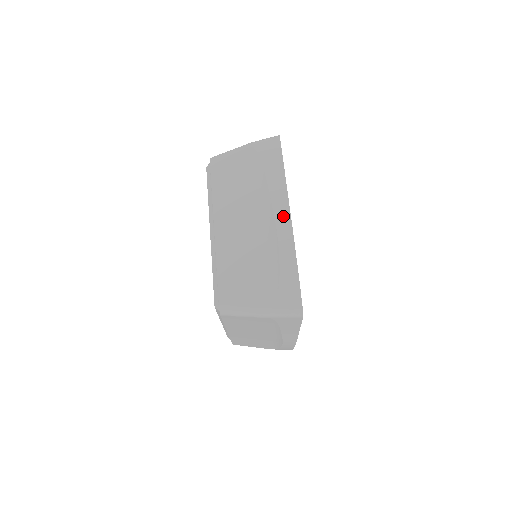
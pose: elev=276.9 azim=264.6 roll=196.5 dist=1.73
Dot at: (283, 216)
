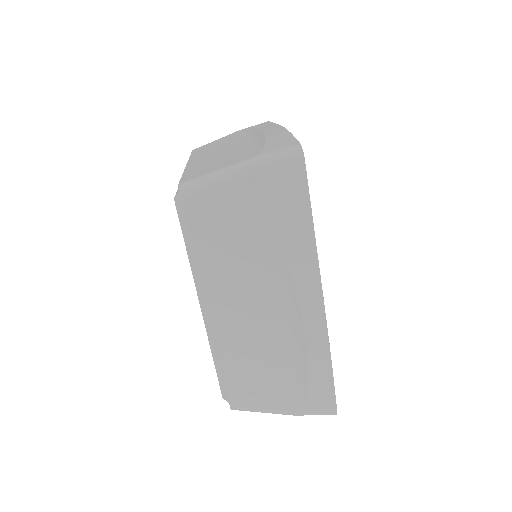
Dot at: (270, 128)
